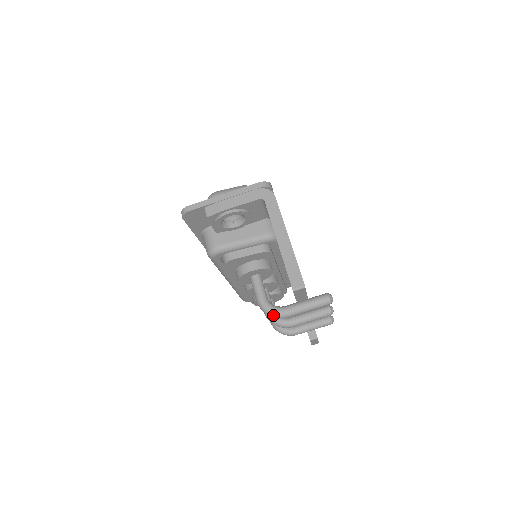
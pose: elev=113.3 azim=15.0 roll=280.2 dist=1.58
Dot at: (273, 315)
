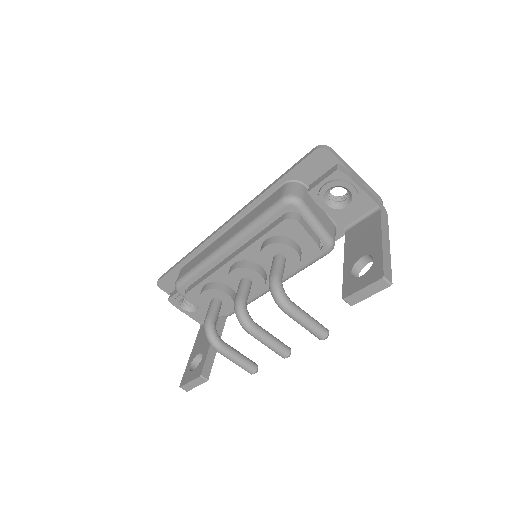
Dot at: (281, 297)
